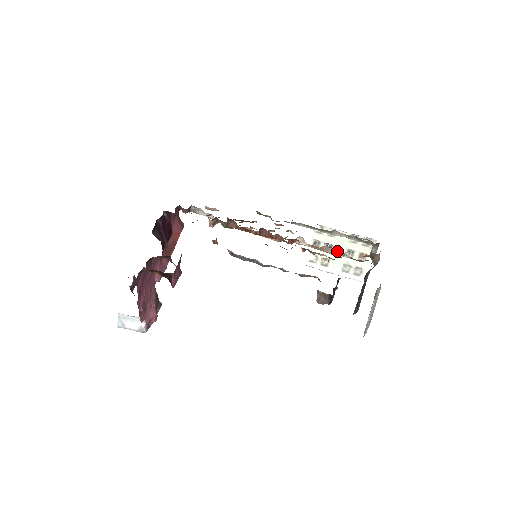
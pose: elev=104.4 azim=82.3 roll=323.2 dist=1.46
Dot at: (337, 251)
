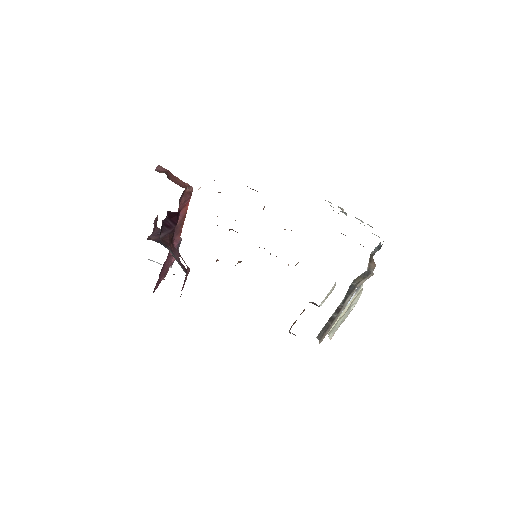
Dot at: occluded
